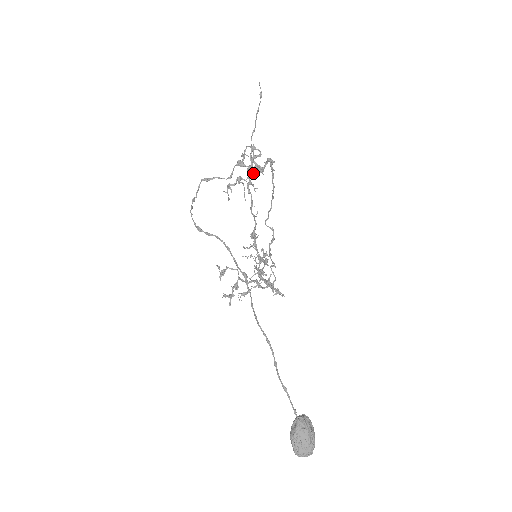
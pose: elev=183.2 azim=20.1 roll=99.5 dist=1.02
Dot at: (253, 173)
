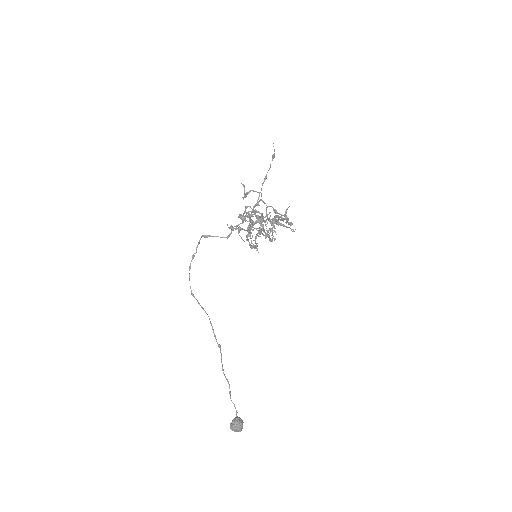
Dot at: occluded
